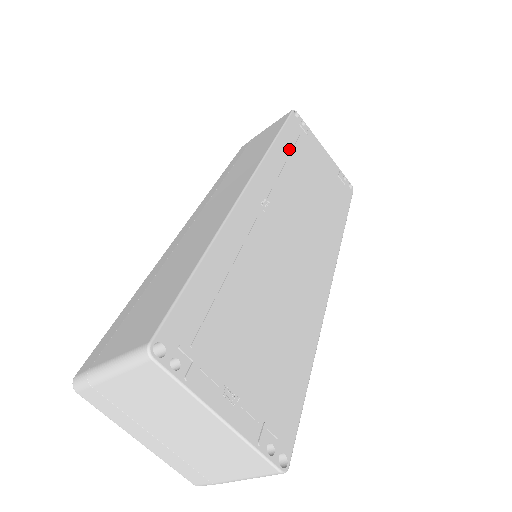
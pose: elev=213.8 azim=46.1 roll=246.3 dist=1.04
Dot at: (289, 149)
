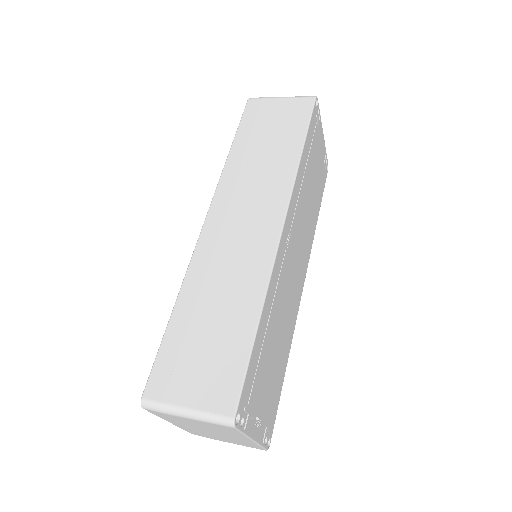
Dot at: (307, 156)
